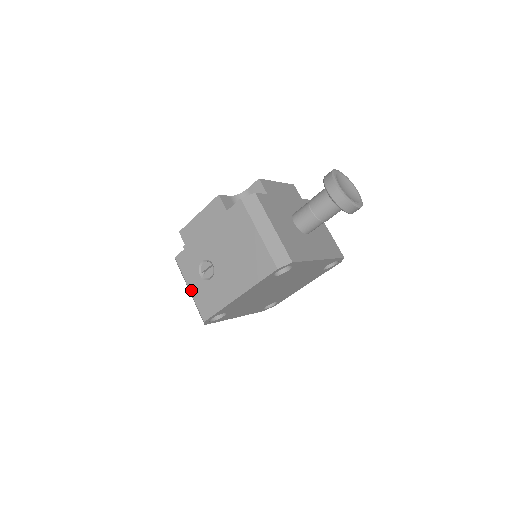
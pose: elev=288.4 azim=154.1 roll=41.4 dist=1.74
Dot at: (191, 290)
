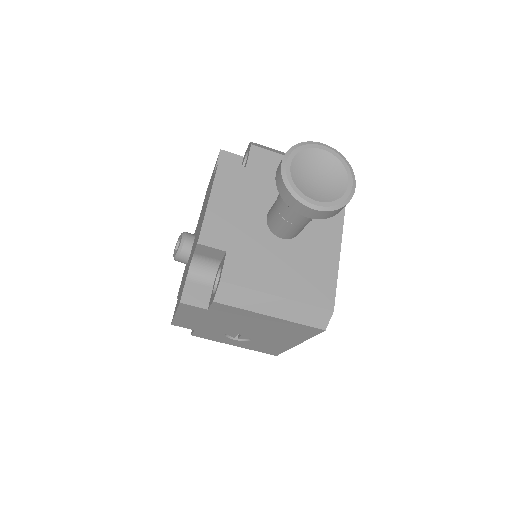
Dot at: (238, 346)
